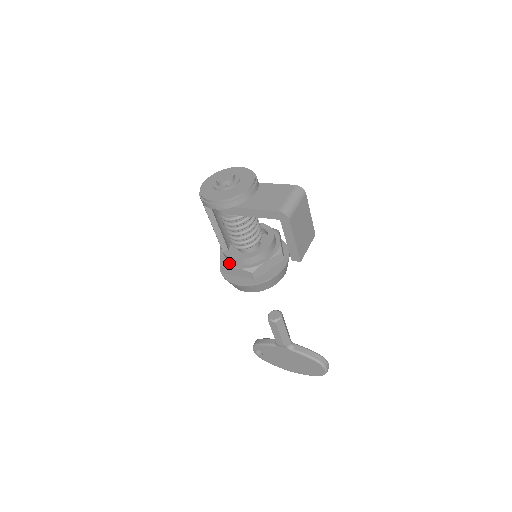
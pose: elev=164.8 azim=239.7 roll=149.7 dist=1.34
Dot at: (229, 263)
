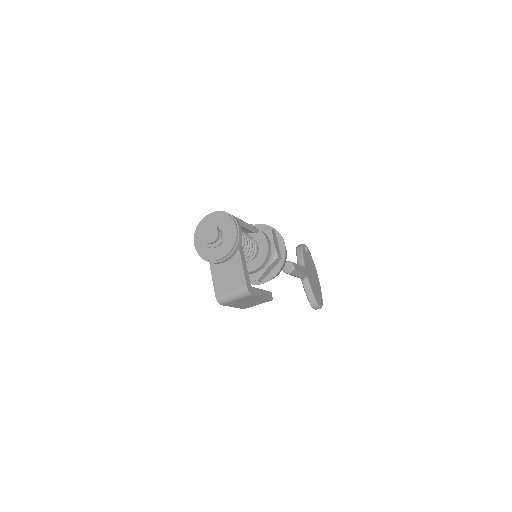
Dot at: occluded
